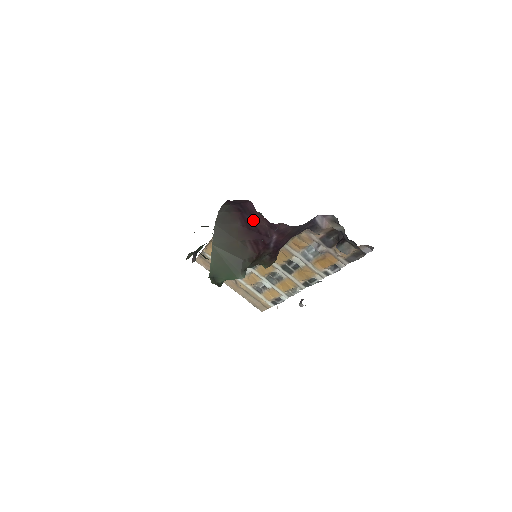
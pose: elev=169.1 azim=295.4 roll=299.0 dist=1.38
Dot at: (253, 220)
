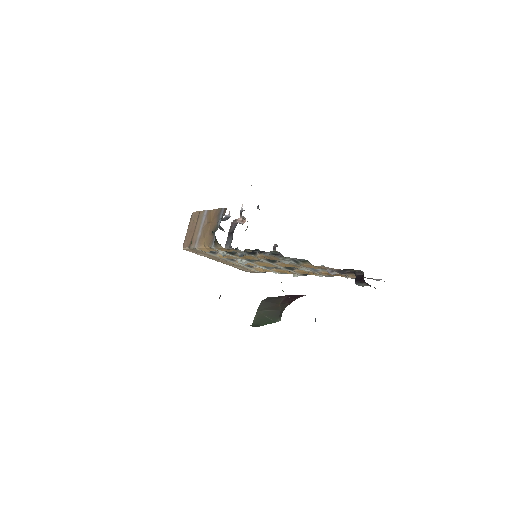
Dot at: (298, 295)
